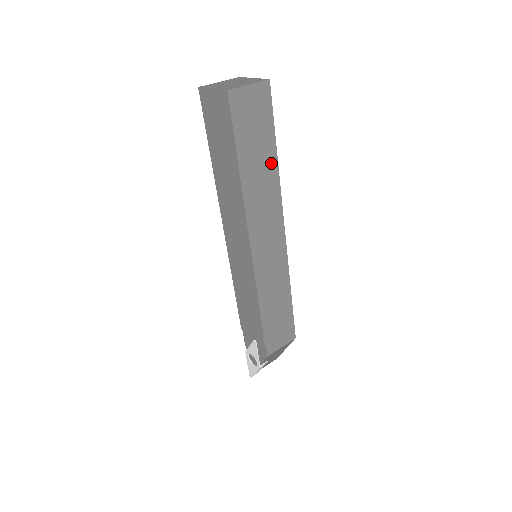
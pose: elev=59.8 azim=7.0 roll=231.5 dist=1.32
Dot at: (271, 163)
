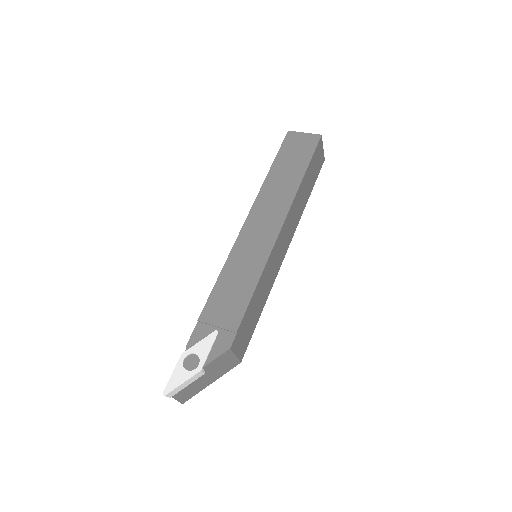
Dot at: (306, 198)
